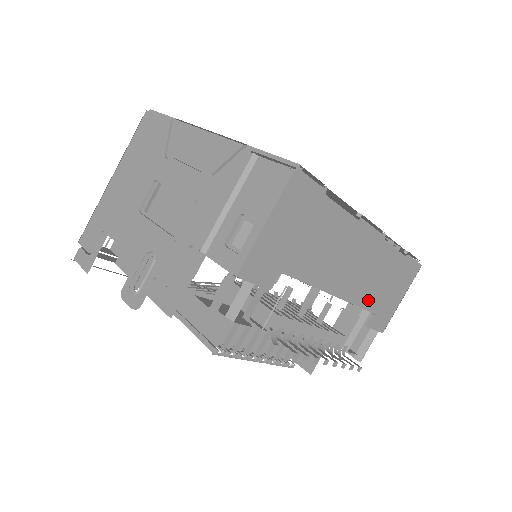
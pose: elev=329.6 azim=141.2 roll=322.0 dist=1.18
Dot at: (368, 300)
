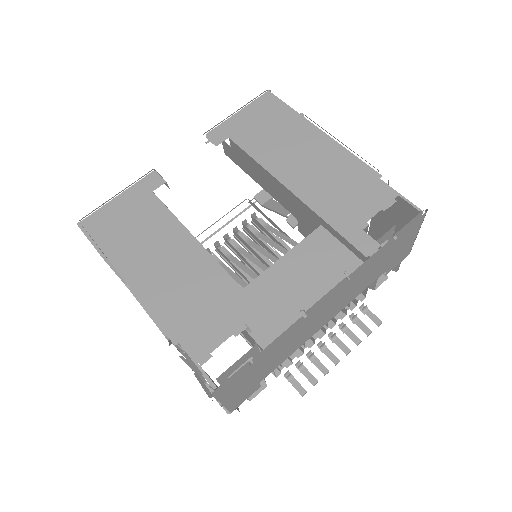
Dot at: (367, 284)
